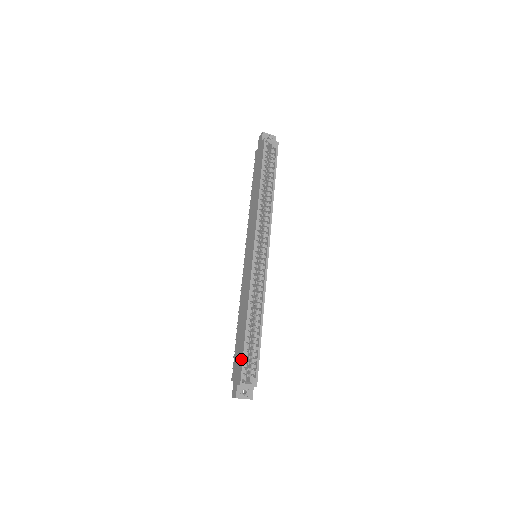
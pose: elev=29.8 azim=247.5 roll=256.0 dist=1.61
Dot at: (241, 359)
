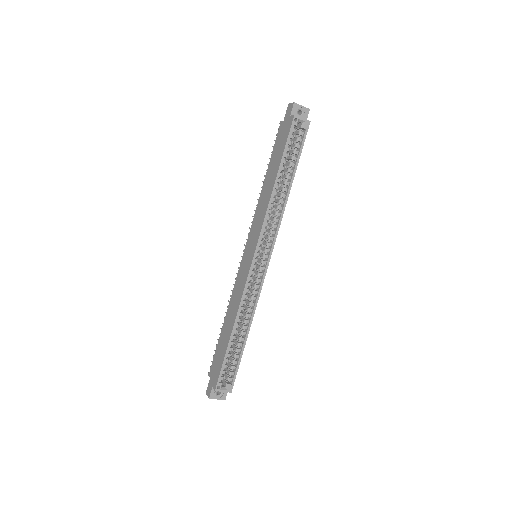
Dot at: (220, 366)
